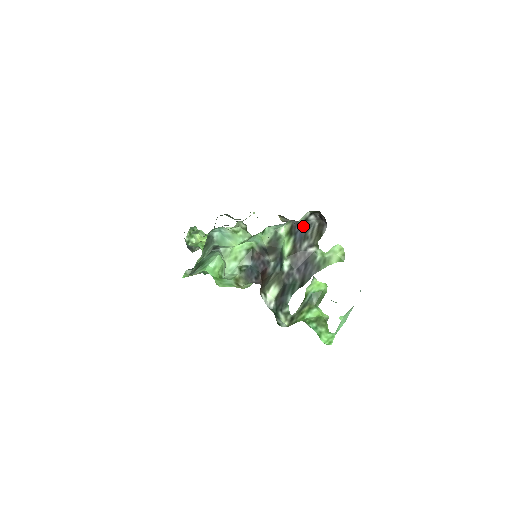
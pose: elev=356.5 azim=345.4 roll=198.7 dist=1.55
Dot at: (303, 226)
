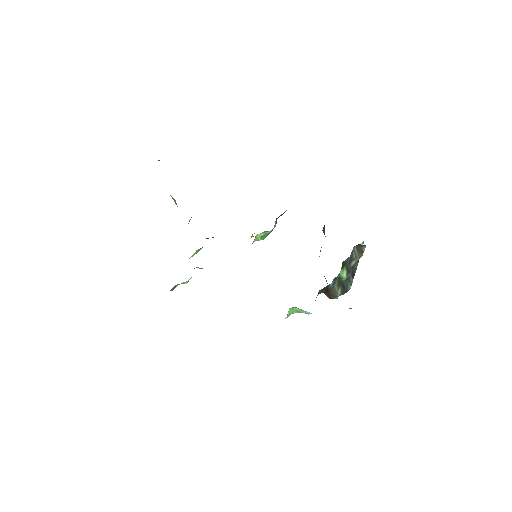
Dot at: (349, 257)
